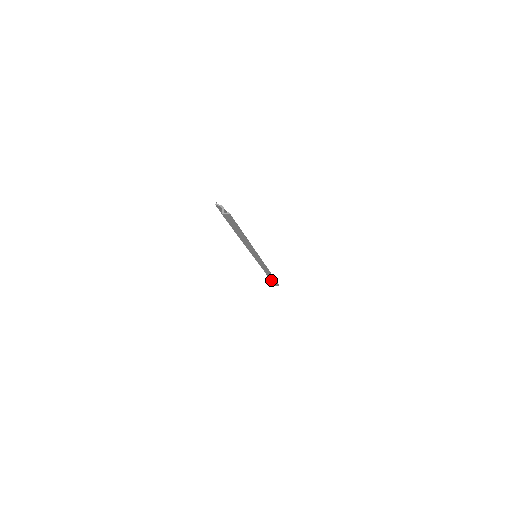
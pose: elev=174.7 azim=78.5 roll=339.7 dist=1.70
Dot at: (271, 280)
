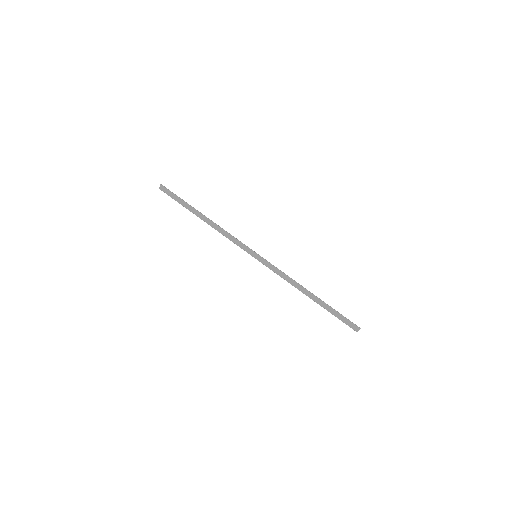
Dot at: occluded
